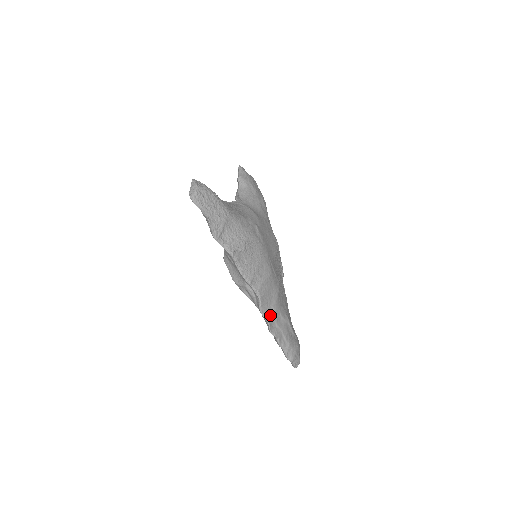
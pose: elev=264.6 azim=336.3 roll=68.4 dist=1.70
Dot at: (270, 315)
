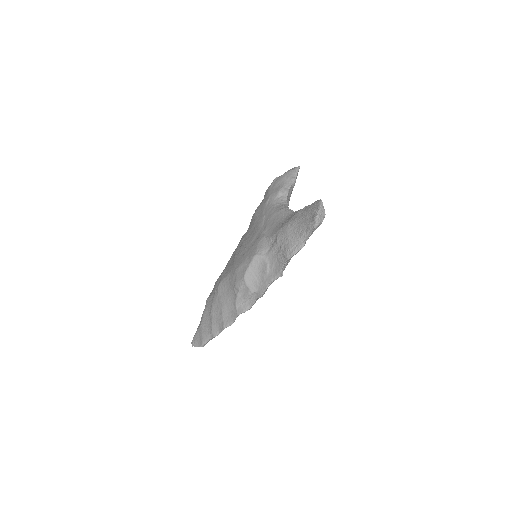
Dot at: occluded
